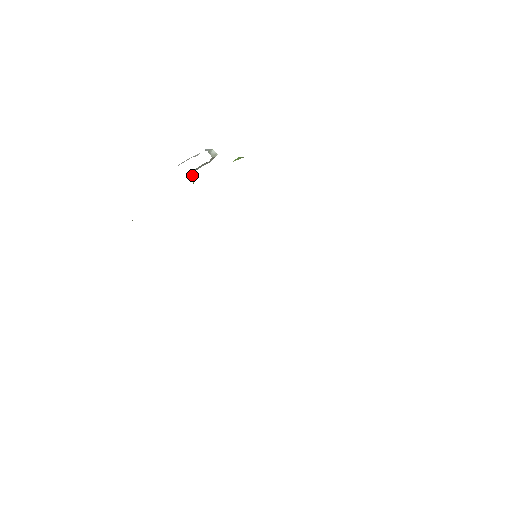
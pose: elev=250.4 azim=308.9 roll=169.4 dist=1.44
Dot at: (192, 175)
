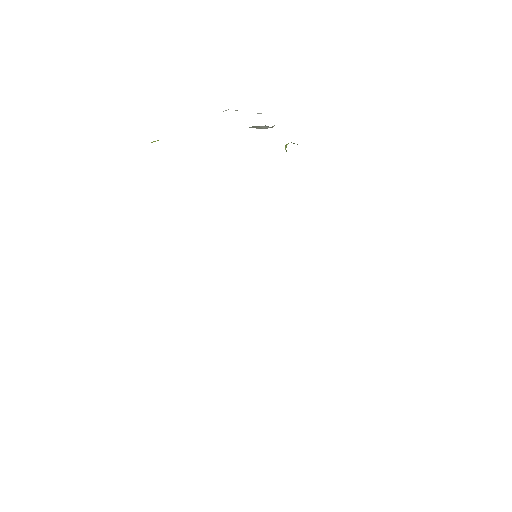
Dot at: occluded
